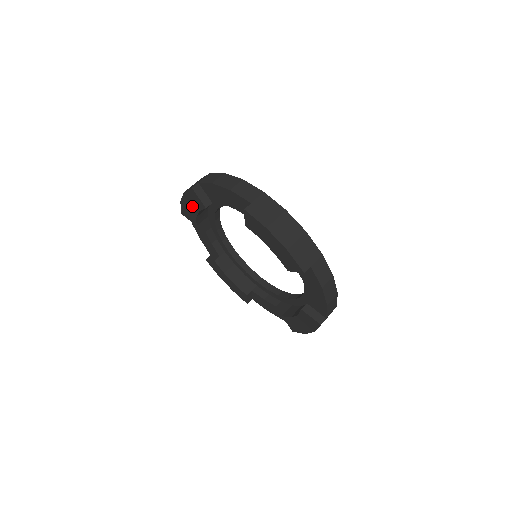
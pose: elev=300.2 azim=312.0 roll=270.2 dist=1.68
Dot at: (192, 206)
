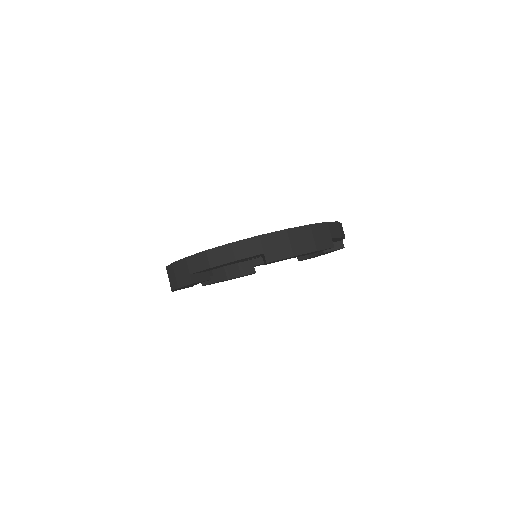
Dot at: occluded
